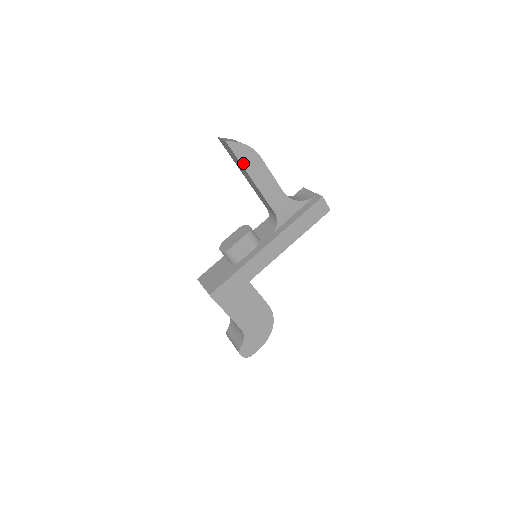
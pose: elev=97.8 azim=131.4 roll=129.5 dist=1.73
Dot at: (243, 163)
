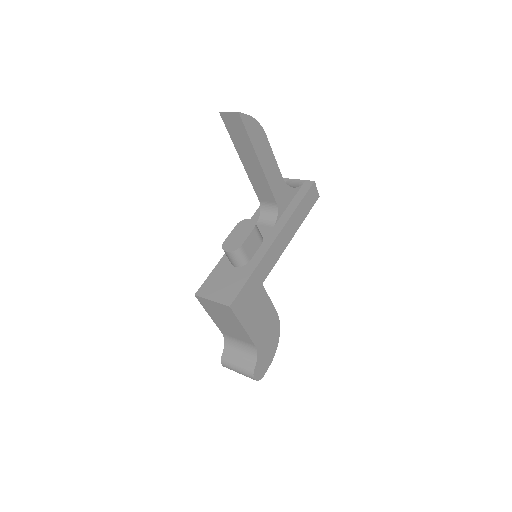
Dot at: (252, 141)
